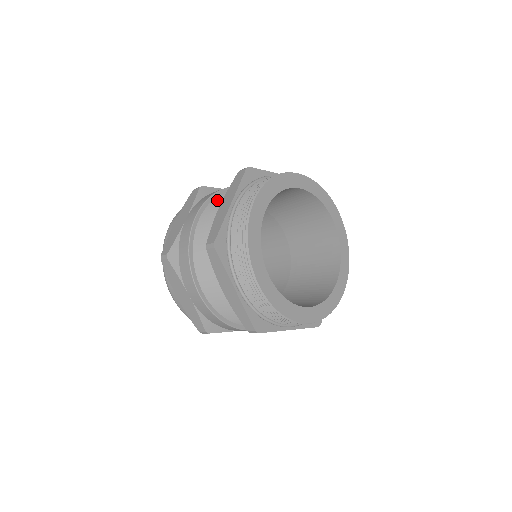
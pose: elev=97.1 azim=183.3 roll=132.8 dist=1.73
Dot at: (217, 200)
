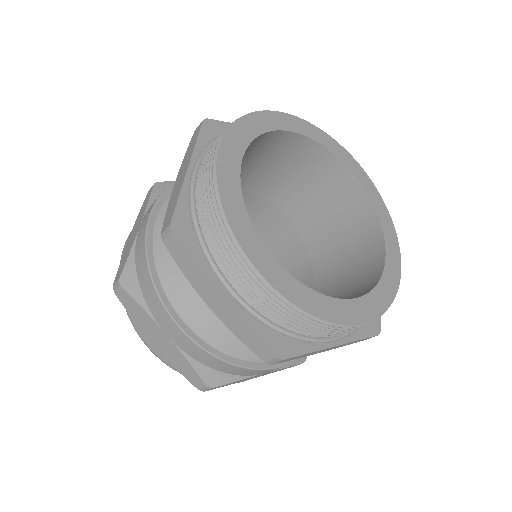
Dot at: (171, 284)
